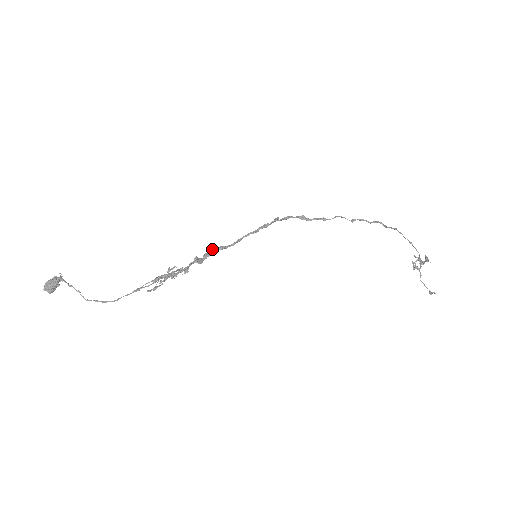
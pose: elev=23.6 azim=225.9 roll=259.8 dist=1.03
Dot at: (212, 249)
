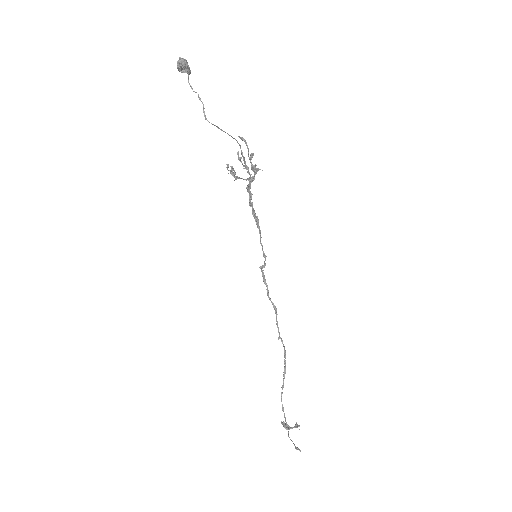
Dot at: occluded
